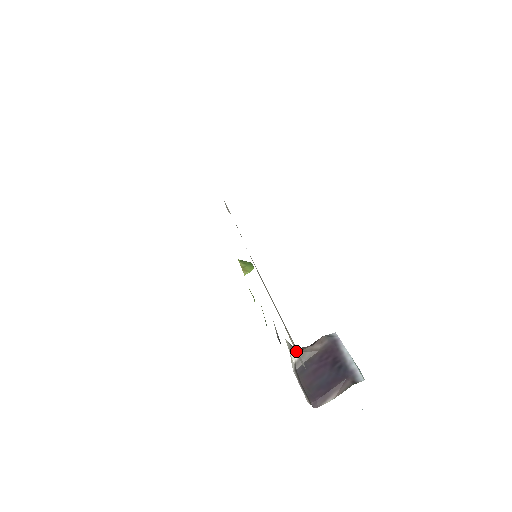
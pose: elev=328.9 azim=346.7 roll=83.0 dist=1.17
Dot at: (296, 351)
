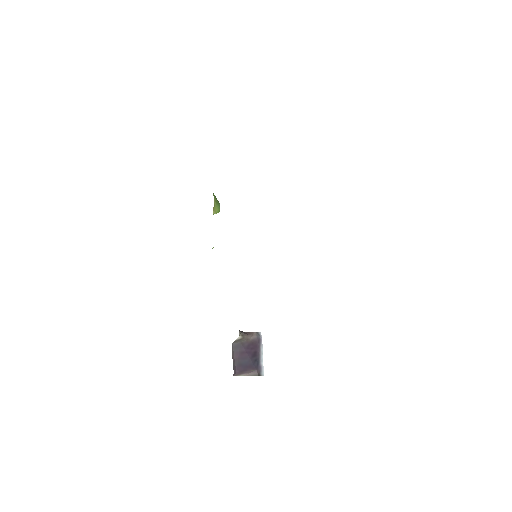
Dot at: occluded
